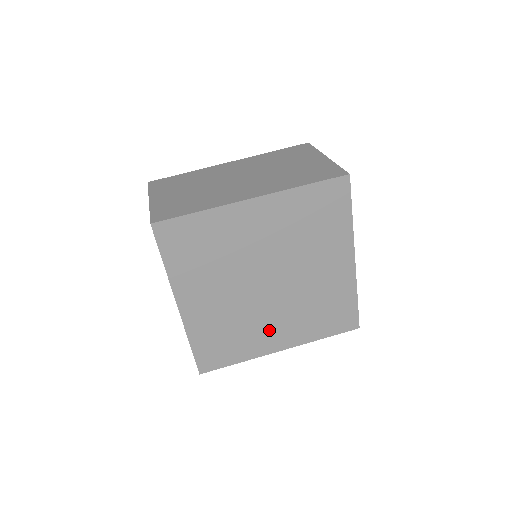
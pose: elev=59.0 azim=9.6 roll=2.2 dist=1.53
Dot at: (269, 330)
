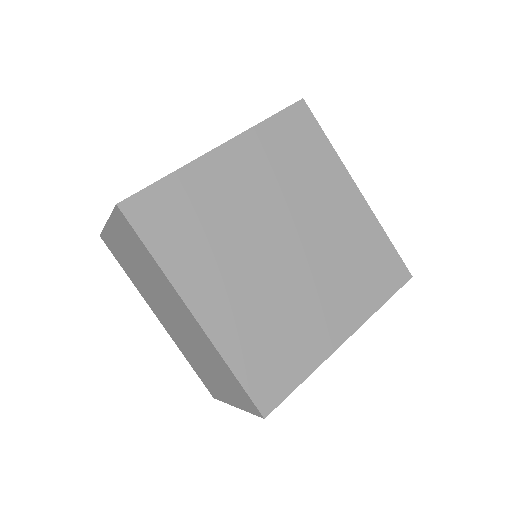
Dot at: (318, 313)
